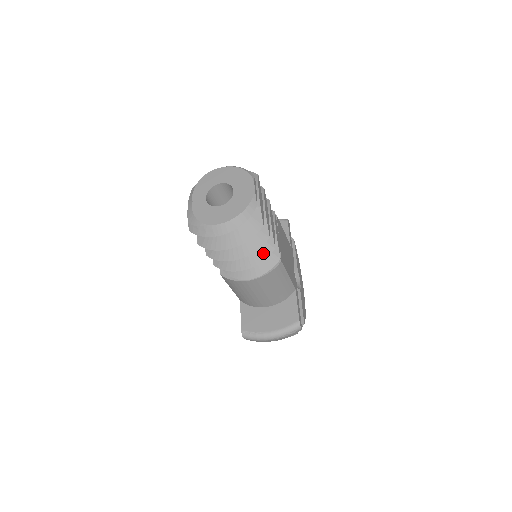
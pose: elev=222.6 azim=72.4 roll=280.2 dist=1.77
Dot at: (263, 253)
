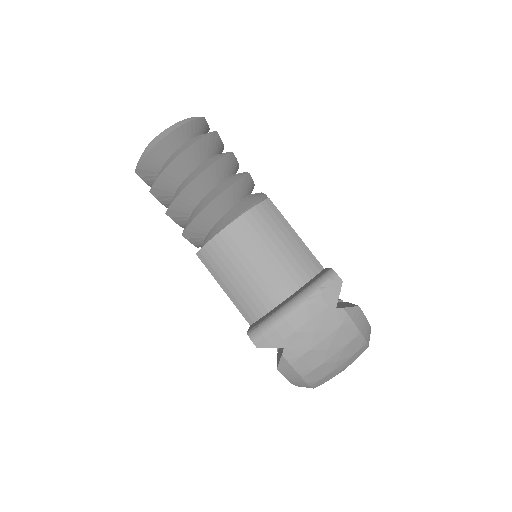
Dot at: (234, 180)
